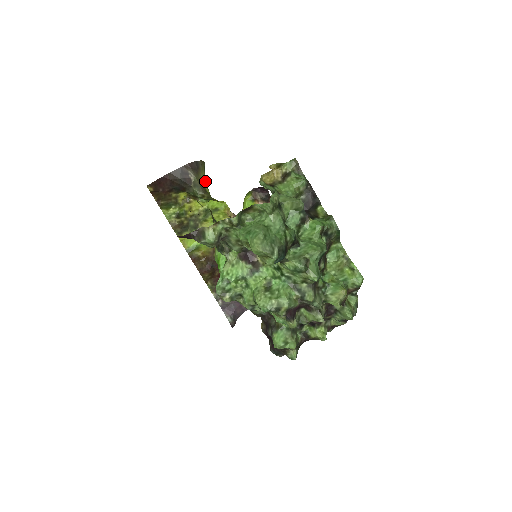
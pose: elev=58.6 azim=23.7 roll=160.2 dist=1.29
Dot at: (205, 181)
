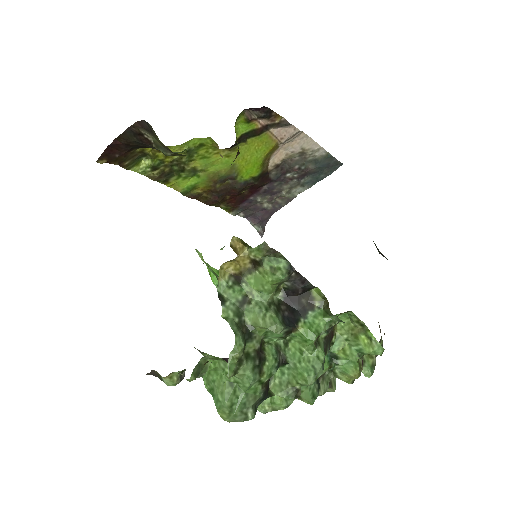
Dot at: occluded
